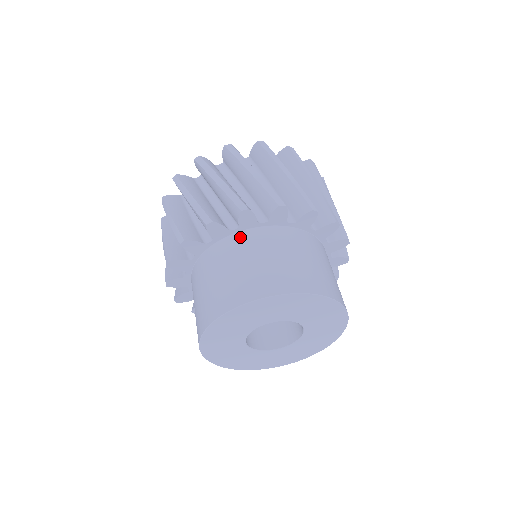
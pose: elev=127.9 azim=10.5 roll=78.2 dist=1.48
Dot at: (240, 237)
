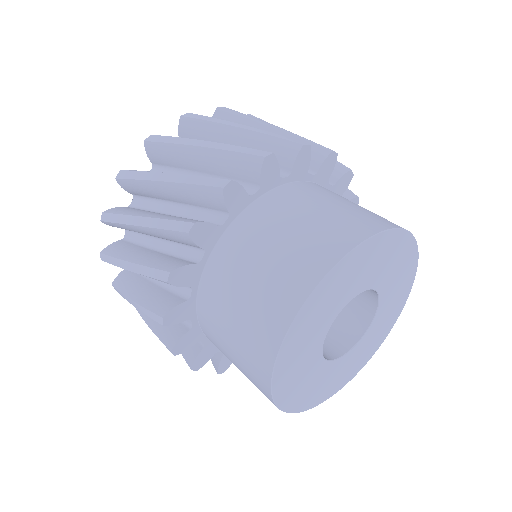
Dot at: (318, 185)
